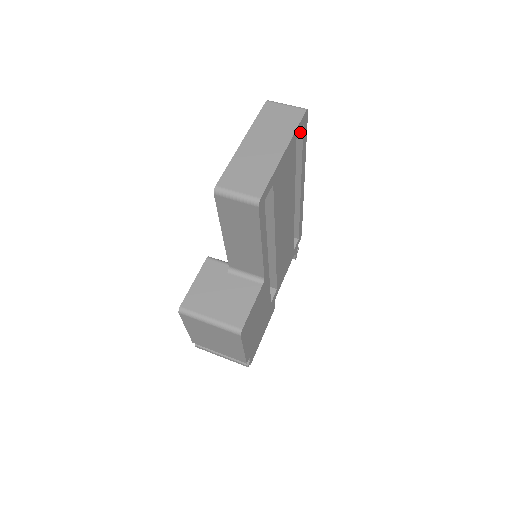
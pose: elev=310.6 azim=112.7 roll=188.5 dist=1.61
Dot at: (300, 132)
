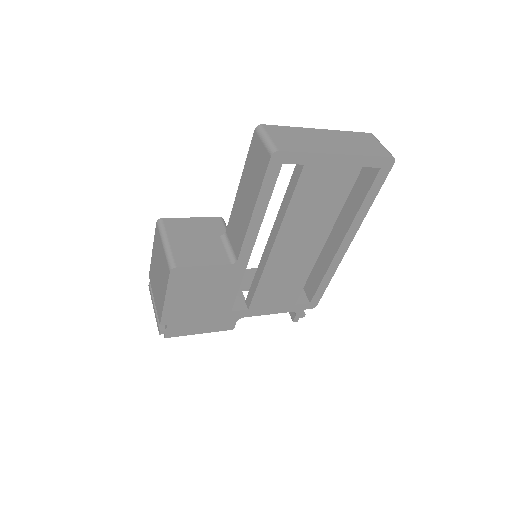
Dot at: (374, 175)
